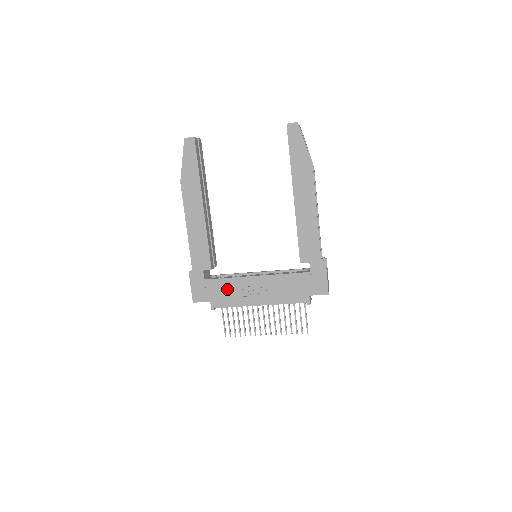
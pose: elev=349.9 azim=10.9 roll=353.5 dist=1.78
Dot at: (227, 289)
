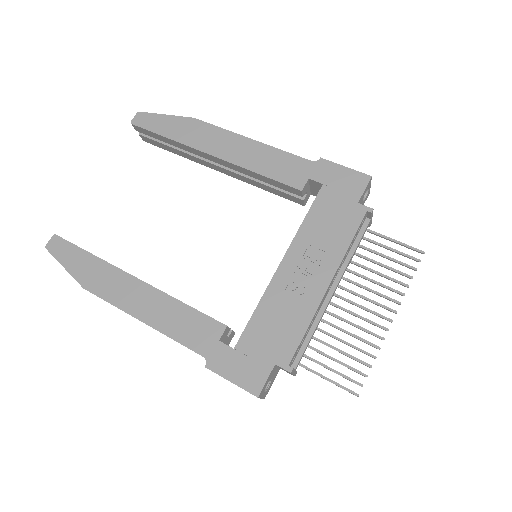
Dot at: (272, 321)
